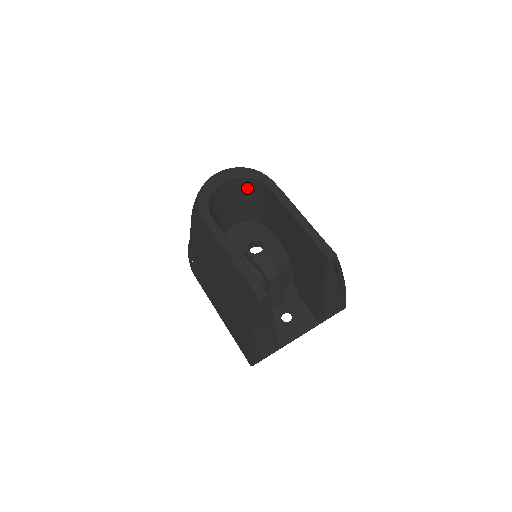
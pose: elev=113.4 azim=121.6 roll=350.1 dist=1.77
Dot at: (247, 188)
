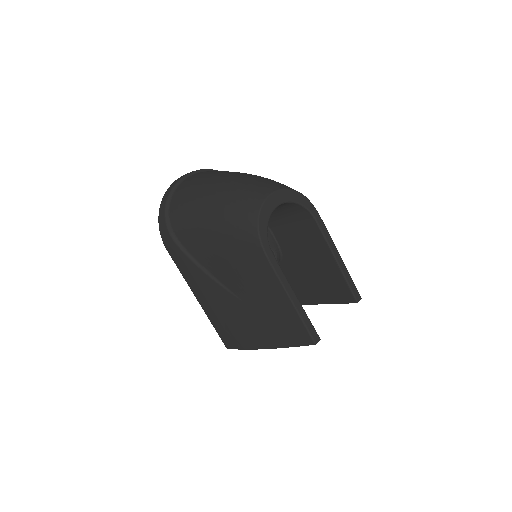
Dot at: (286, 207)
